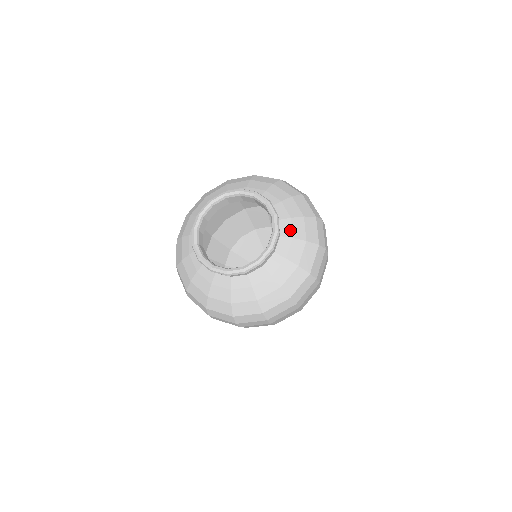
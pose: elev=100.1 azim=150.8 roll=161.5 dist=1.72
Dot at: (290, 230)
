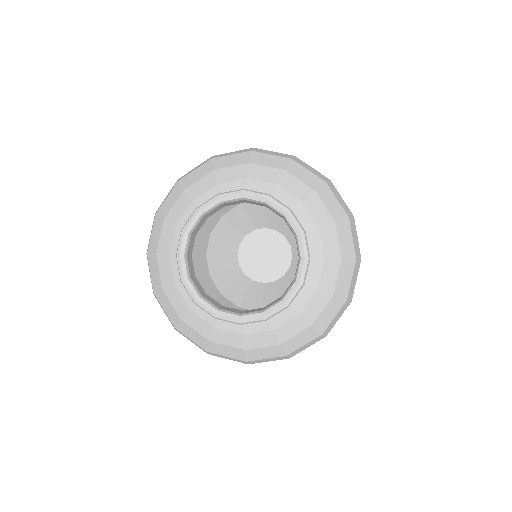
Dot at: (310, 219)
